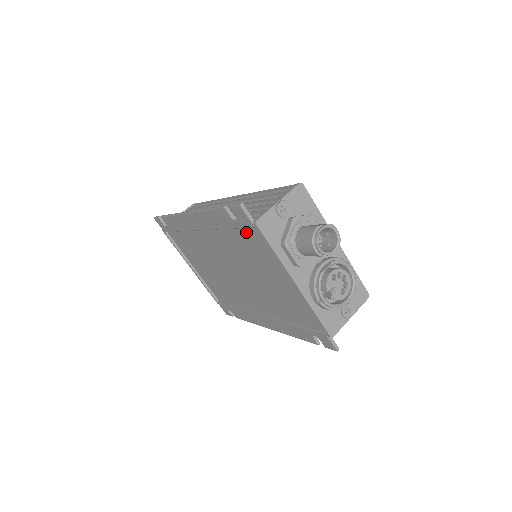
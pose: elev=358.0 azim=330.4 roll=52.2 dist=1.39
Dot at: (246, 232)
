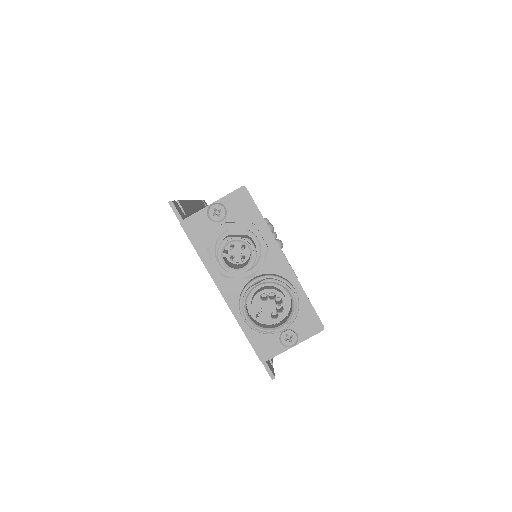
Dot at: occluded
